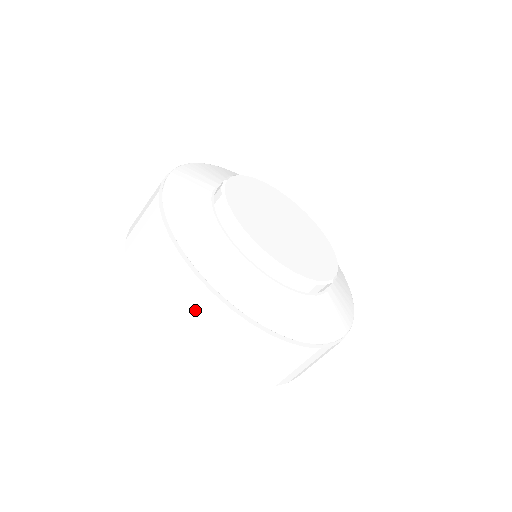
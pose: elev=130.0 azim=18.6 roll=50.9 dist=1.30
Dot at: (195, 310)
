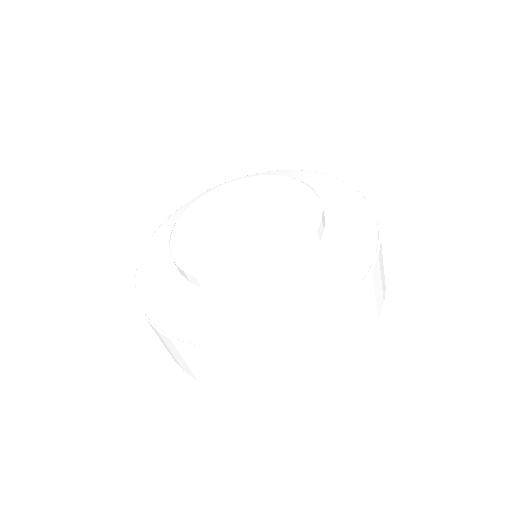
Dot at: (218, 368)
